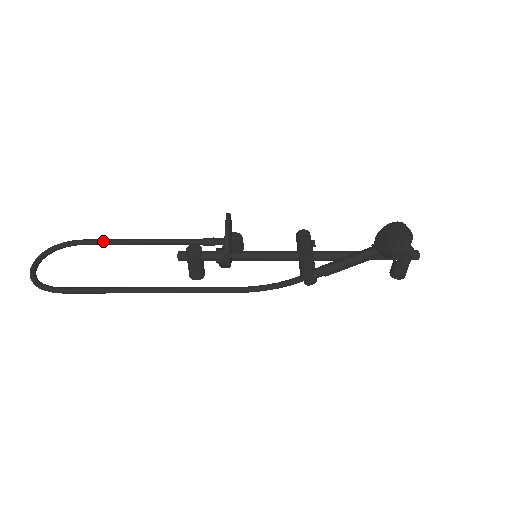
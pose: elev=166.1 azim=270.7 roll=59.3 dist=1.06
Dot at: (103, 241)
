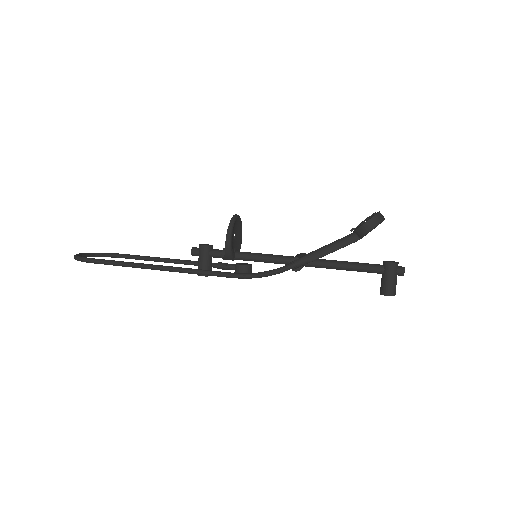
Dot at: (140, 256)
